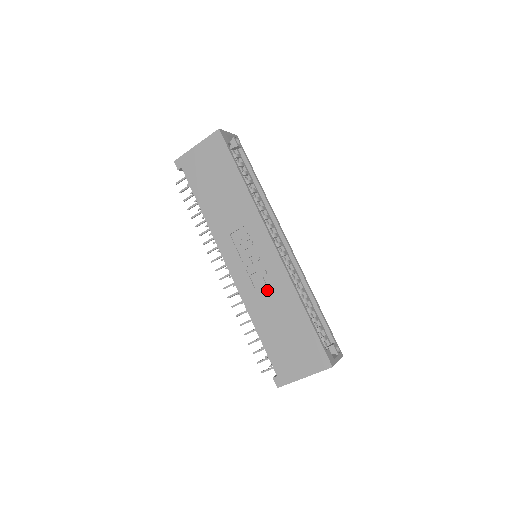
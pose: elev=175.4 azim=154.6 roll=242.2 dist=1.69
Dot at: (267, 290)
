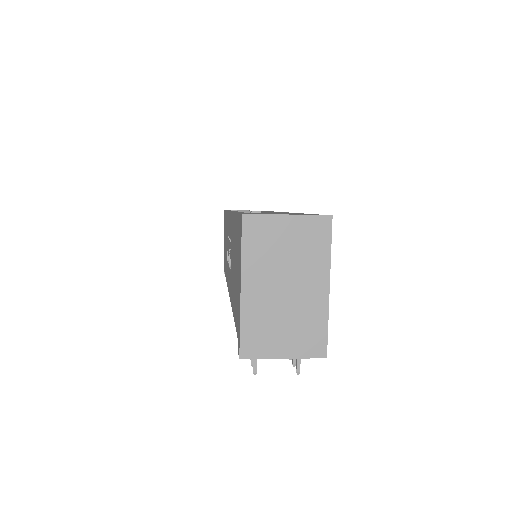
Dot at: (231, 256)
